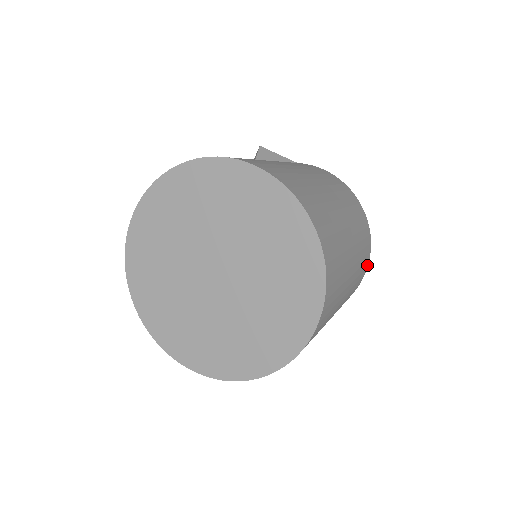
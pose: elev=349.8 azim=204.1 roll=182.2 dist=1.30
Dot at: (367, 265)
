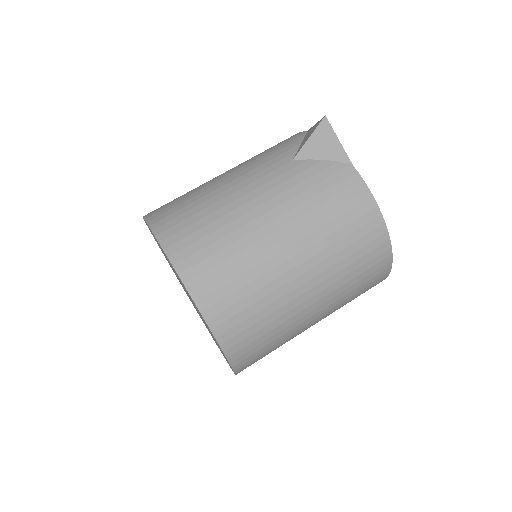
Dot at: occluded
